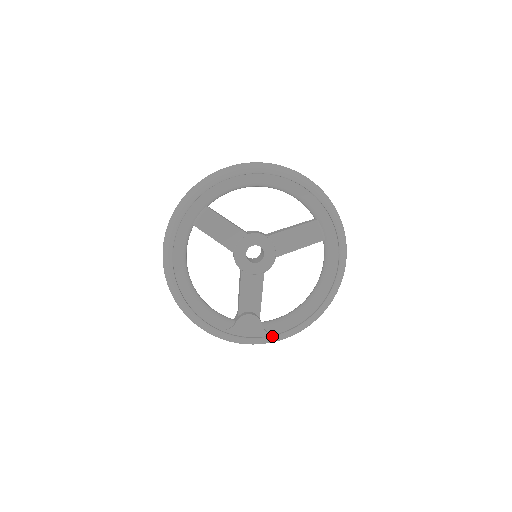
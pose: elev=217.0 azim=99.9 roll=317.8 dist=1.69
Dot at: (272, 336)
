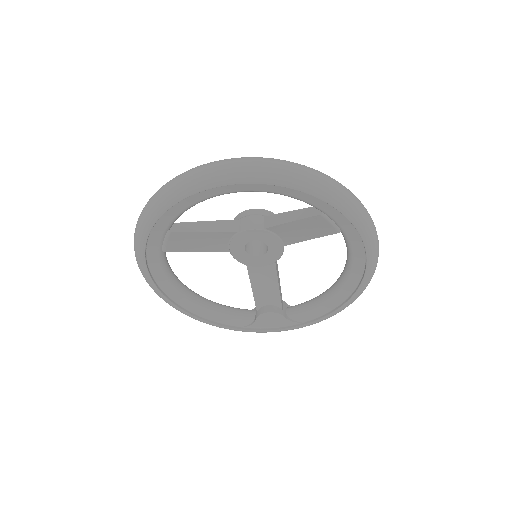
Dot at: (300, 326)
